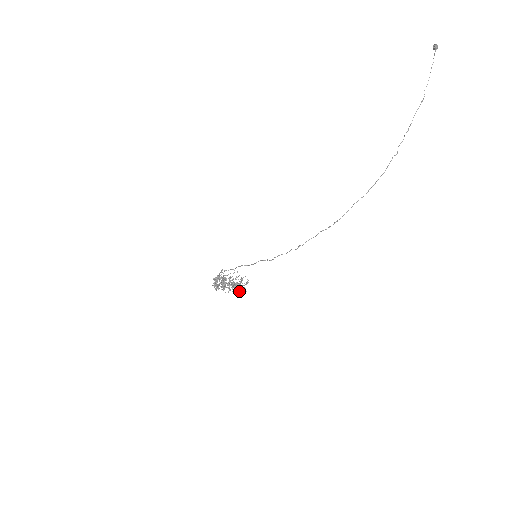
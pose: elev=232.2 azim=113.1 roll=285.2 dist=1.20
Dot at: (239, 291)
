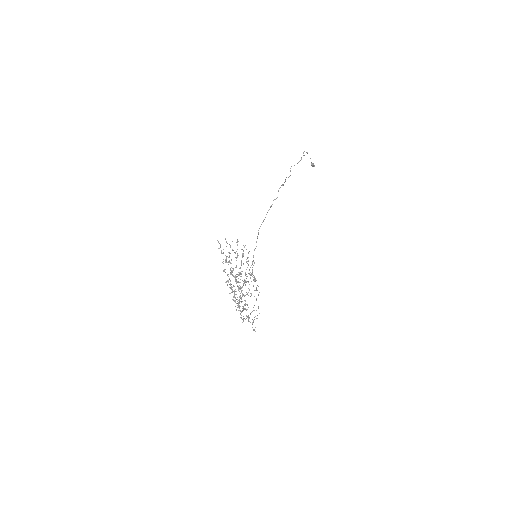
Dot at: occluded
